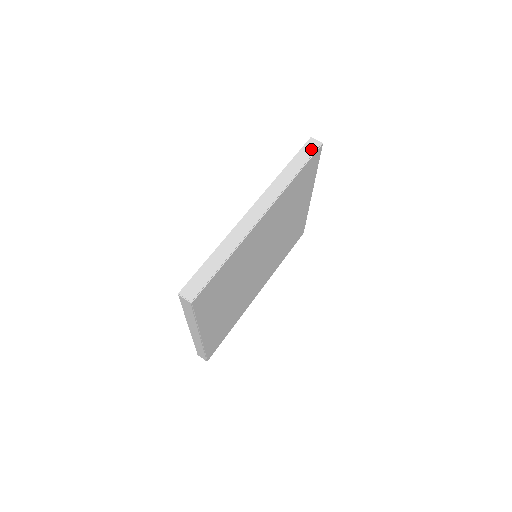
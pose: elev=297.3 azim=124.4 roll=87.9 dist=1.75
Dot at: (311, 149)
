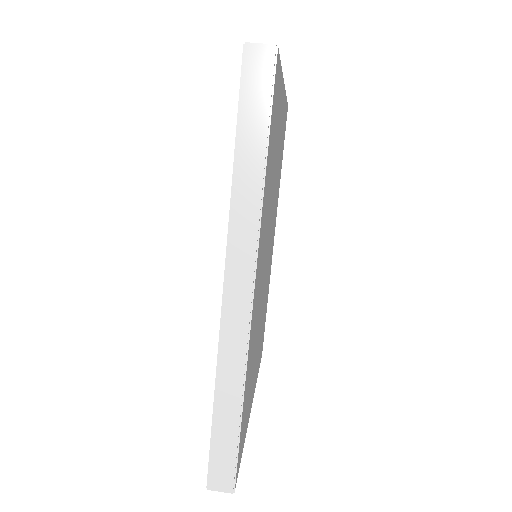
Dot at: (261, 81)
